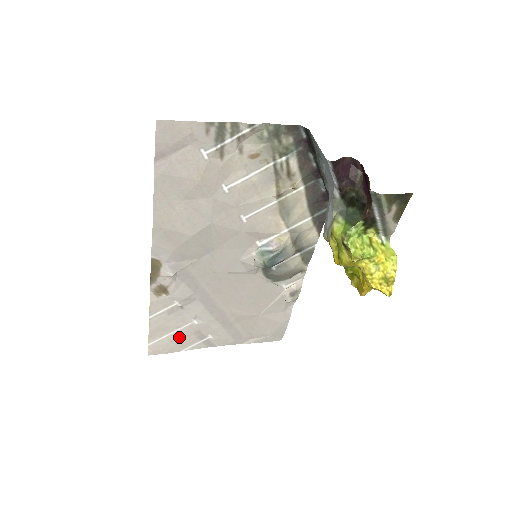
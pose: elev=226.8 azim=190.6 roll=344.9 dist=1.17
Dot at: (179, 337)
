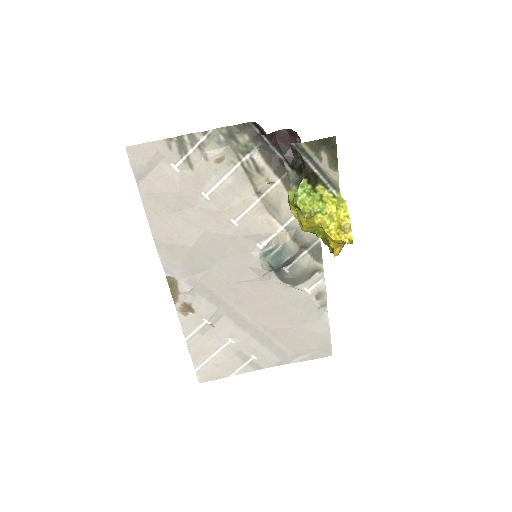
Dot at: (222, 360)
